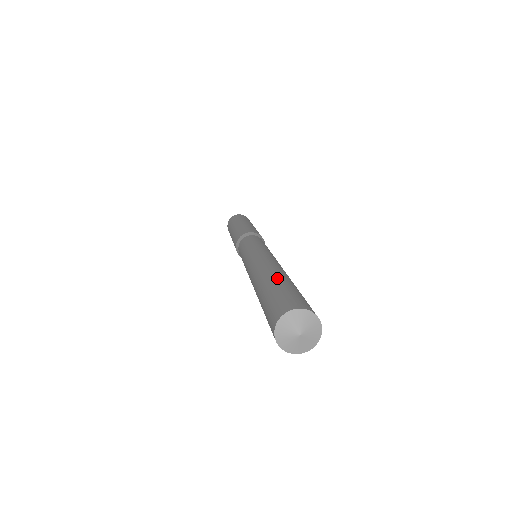
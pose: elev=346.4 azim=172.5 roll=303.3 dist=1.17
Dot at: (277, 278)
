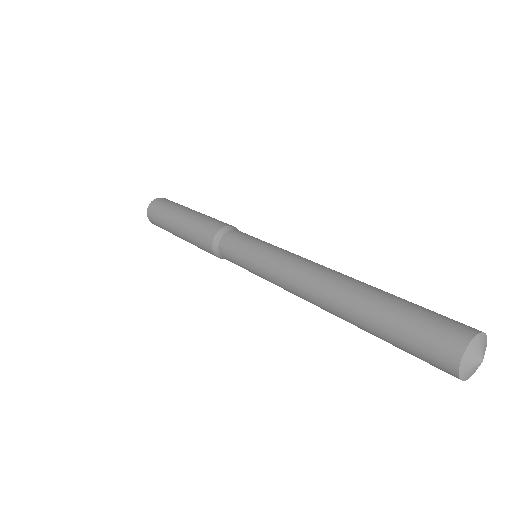
Dot at: occluded
